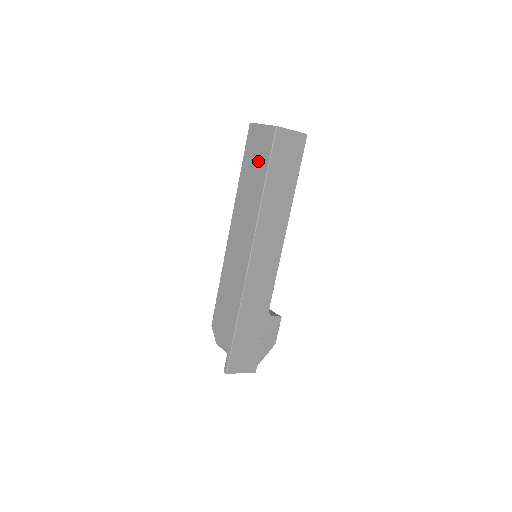
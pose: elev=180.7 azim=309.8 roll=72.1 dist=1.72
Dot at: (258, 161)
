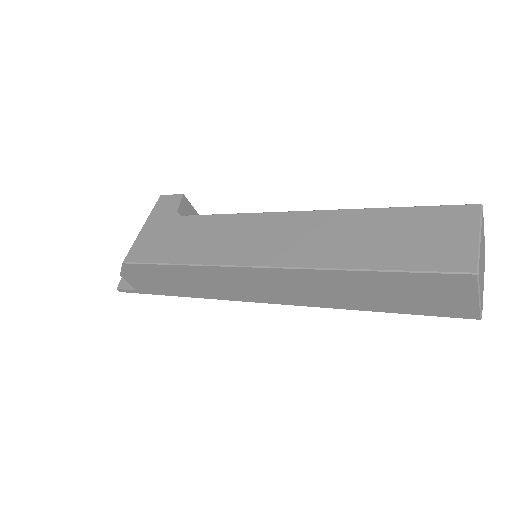
Dot at: (406, 300)
